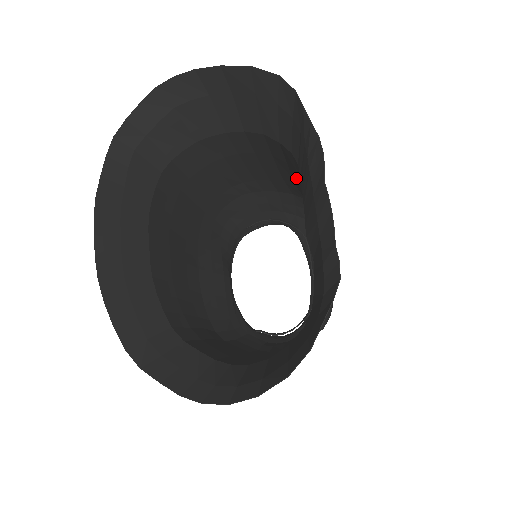
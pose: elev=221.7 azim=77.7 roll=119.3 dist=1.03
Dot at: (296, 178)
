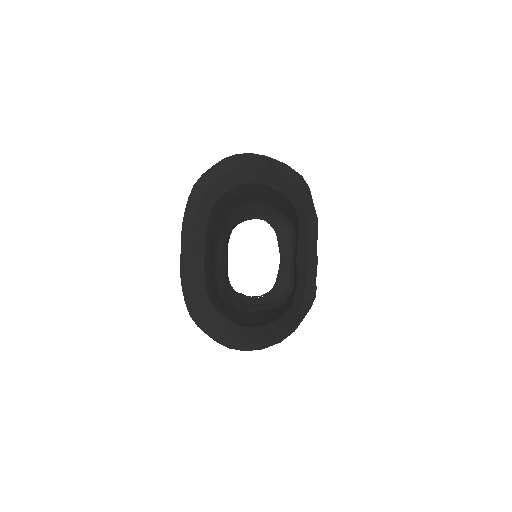
Dot at: (290, 212)
